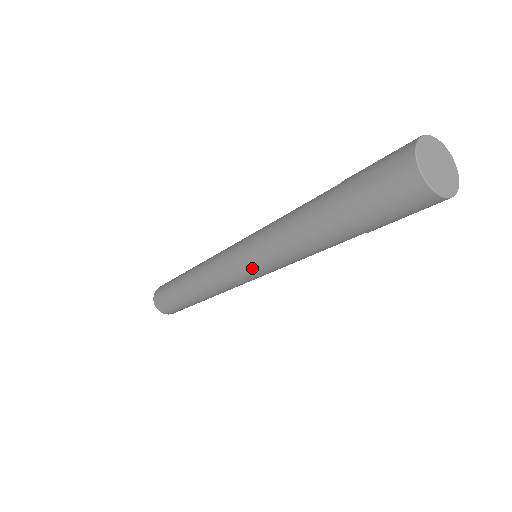
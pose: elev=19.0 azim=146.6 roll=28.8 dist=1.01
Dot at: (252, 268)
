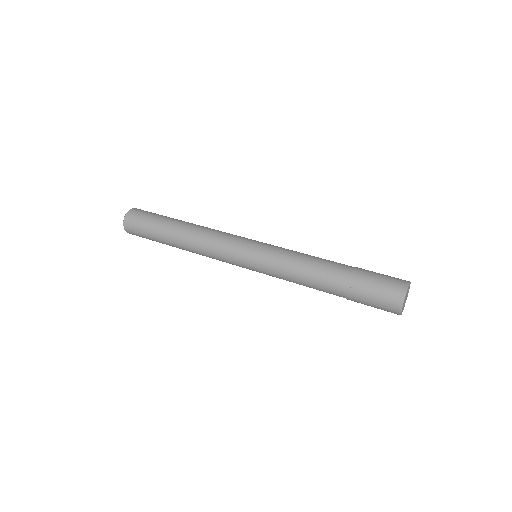
Dot at: (256, 269)
